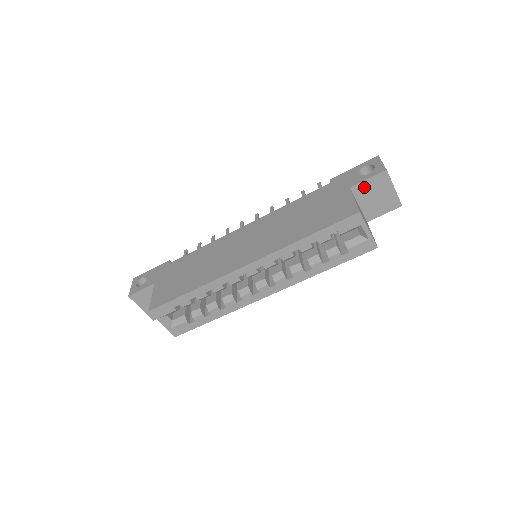
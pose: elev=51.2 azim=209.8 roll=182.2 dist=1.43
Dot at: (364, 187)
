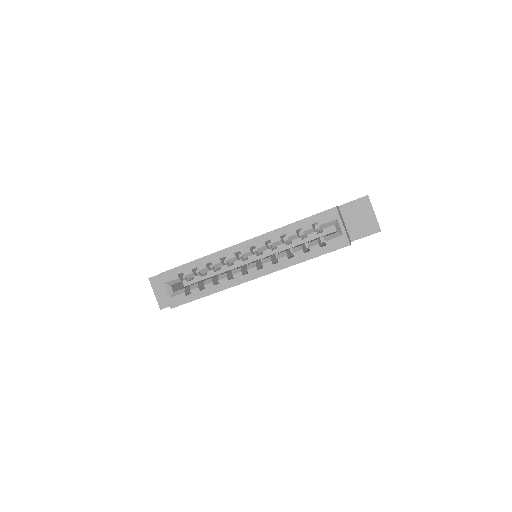
Dot at: (350, 208)
